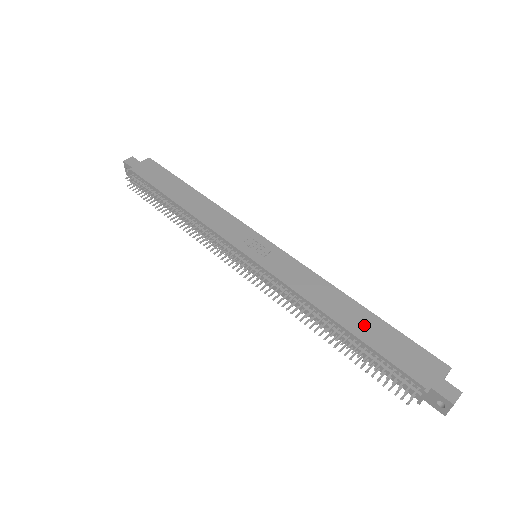
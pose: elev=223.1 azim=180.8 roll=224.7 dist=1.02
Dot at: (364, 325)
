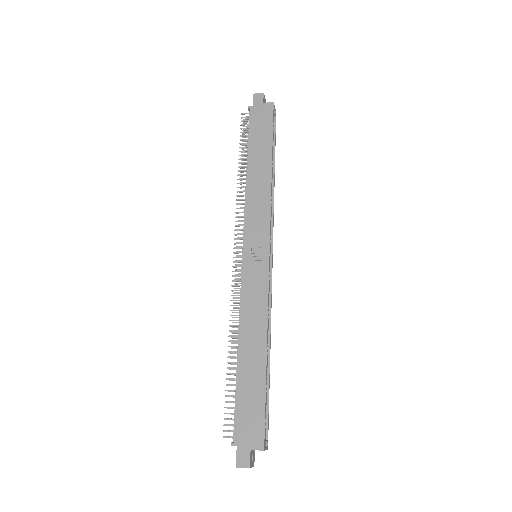
Dot at: (251, 371)
